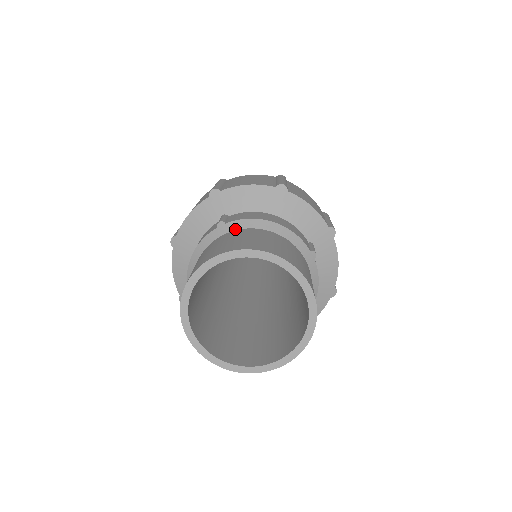
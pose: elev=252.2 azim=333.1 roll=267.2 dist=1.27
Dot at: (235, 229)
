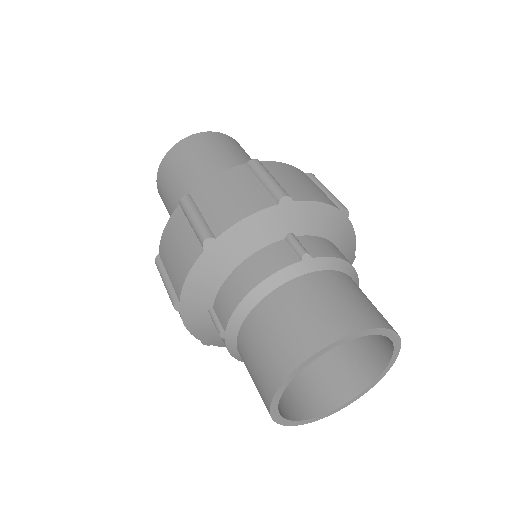
Dot at: (322, 269)
